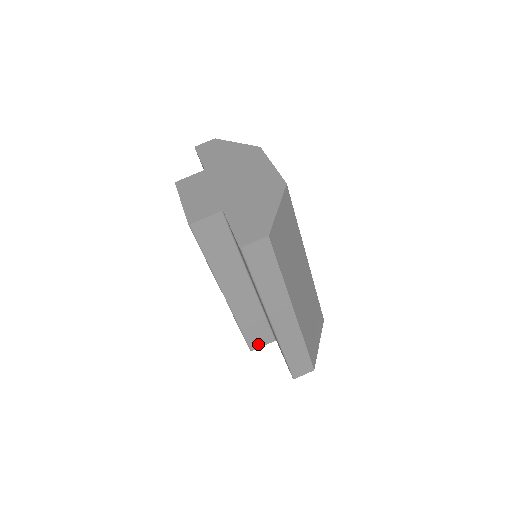
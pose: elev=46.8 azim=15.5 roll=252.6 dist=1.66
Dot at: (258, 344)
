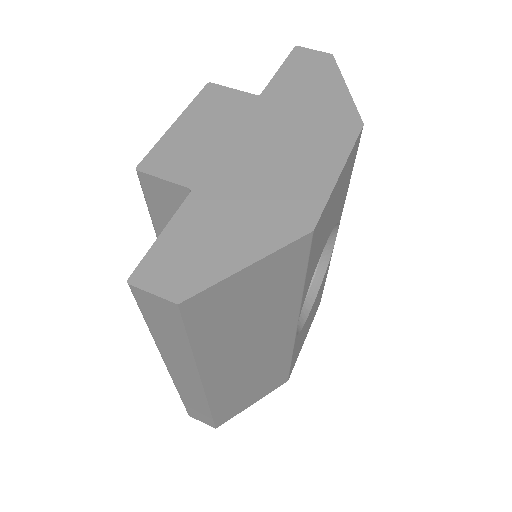
Dot at: occluded
